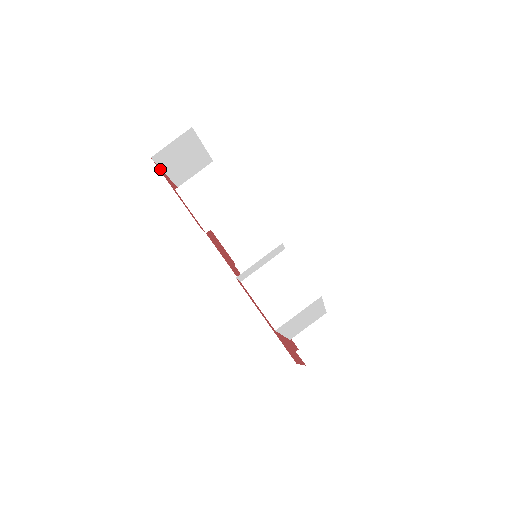
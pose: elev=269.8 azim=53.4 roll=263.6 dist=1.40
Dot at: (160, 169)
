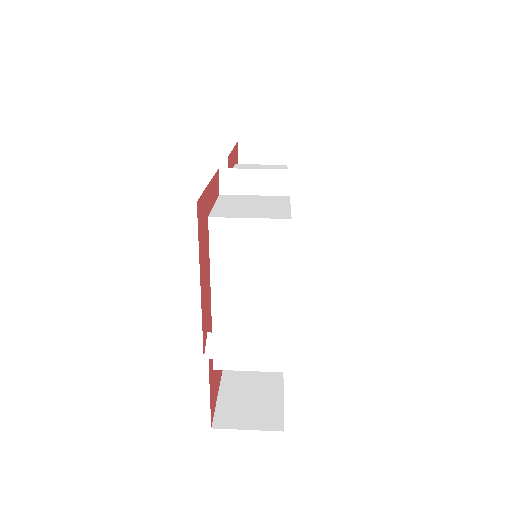
Dot at: (237, 157)
